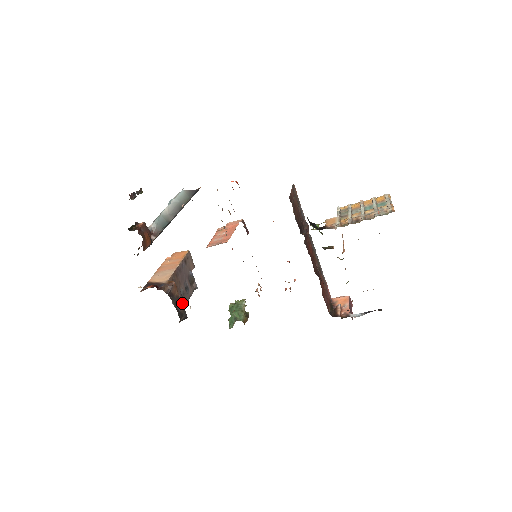
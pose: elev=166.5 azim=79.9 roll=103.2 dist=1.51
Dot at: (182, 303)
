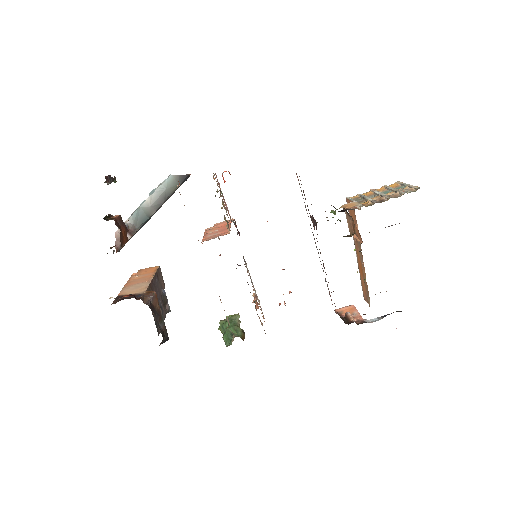
Dot at: (163, 320)
